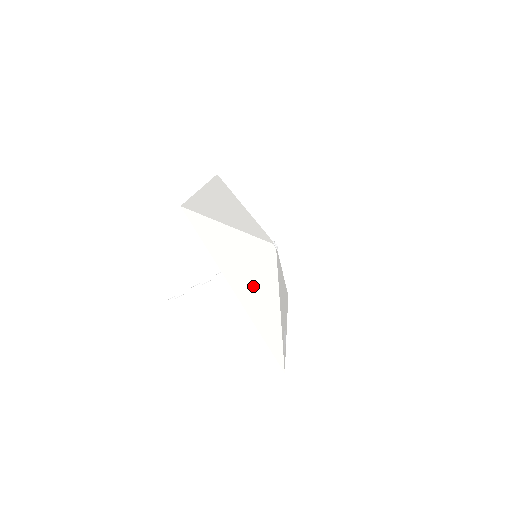
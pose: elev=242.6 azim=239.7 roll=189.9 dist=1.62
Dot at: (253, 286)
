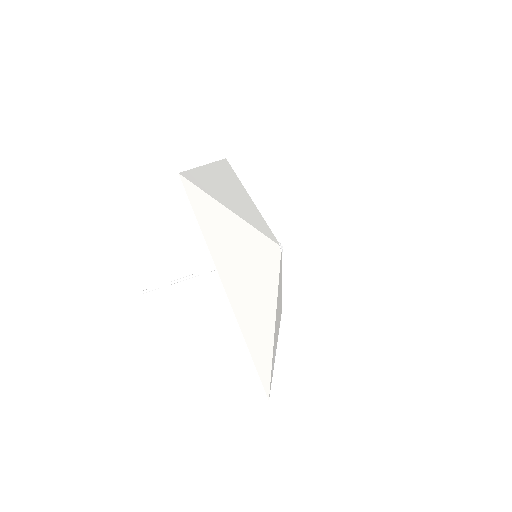
Dot at: (248, 288)
